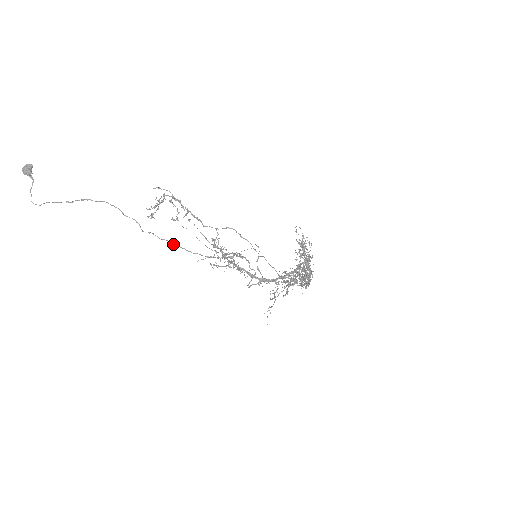
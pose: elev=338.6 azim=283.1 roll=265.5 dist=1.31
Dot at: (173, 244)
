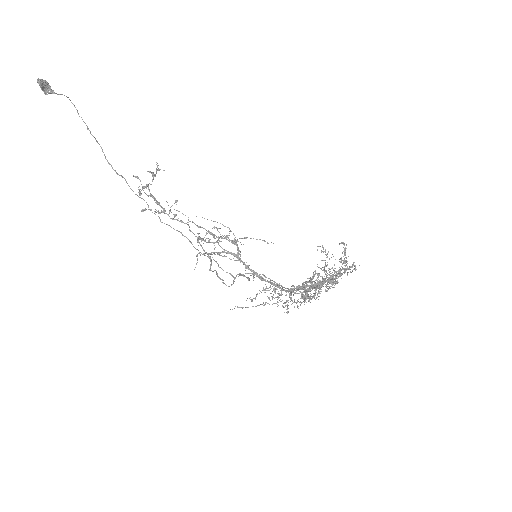
Dot at: (167, 224)
